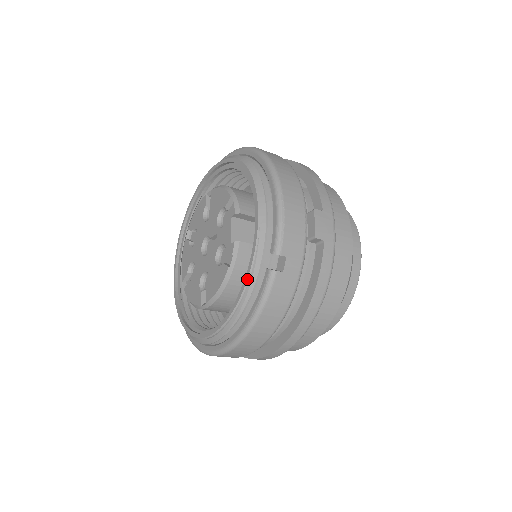
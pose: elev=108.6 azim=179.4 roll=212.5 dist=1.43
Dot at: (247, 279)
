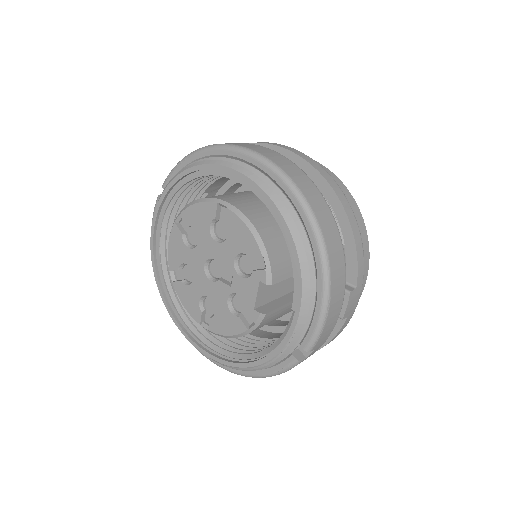
Dot at: (270, 359)
